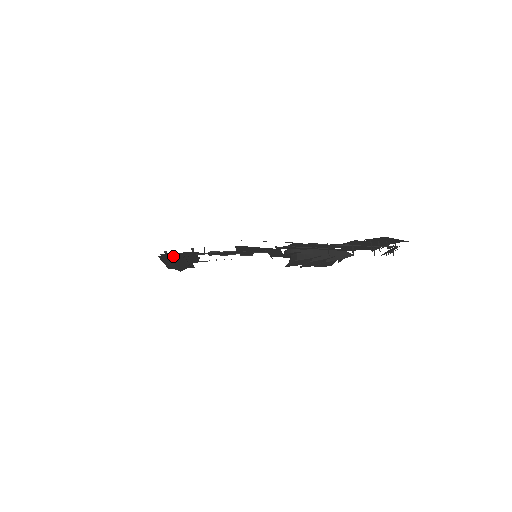
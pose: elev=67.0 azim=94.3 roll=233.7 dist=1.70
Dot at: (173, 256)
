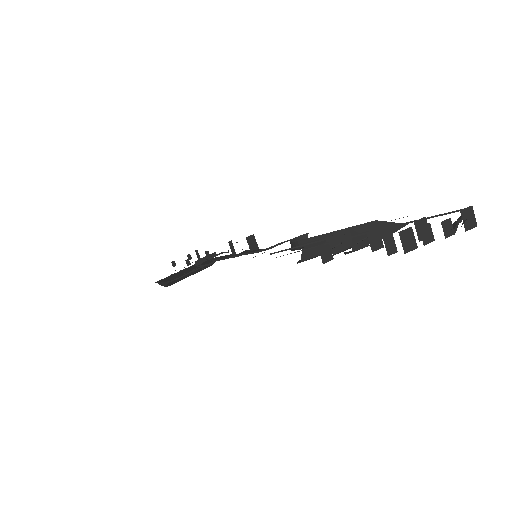
Dot at: (166, 280)
